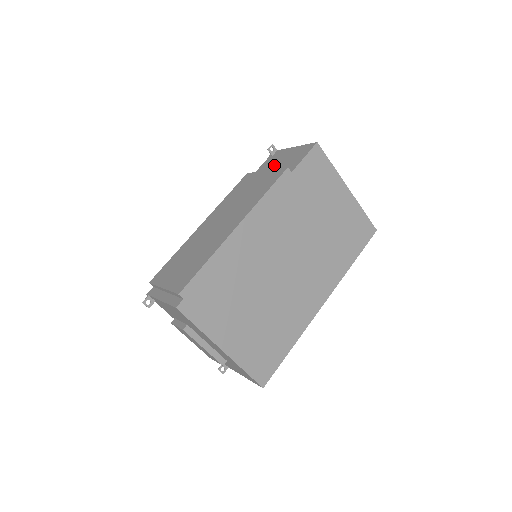
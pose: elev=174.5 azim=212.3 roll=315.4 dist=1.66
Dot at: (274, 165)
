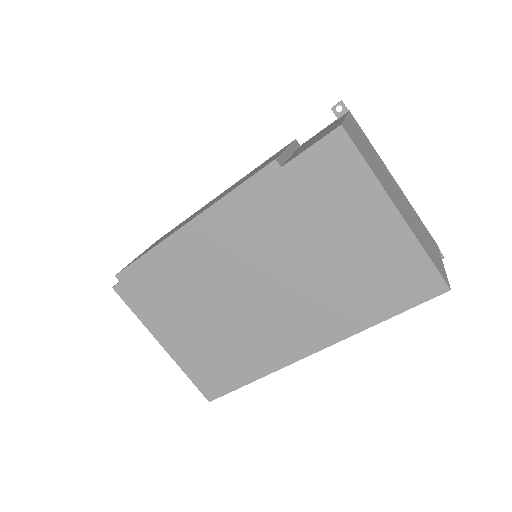
Dot at: occluded
